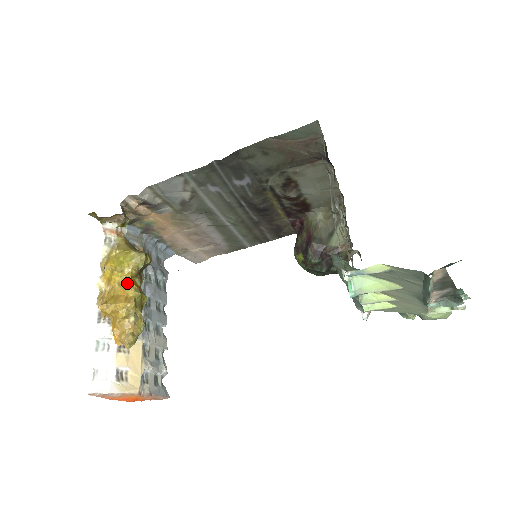
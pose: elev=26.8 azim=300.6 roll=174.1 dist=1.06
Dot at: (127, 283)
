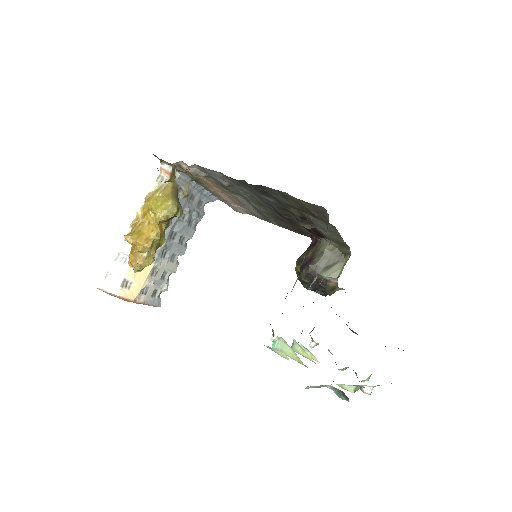
Dot at: (154, 225)
